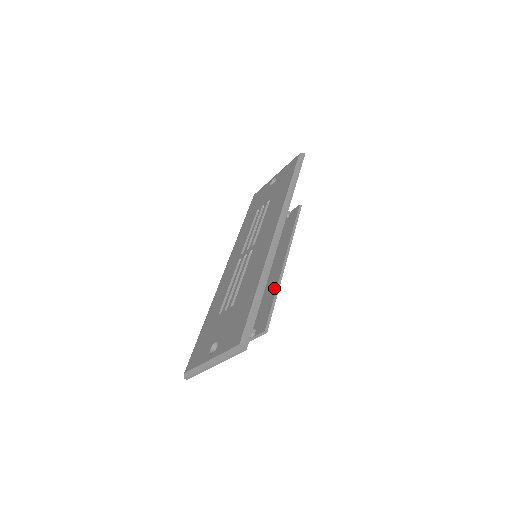
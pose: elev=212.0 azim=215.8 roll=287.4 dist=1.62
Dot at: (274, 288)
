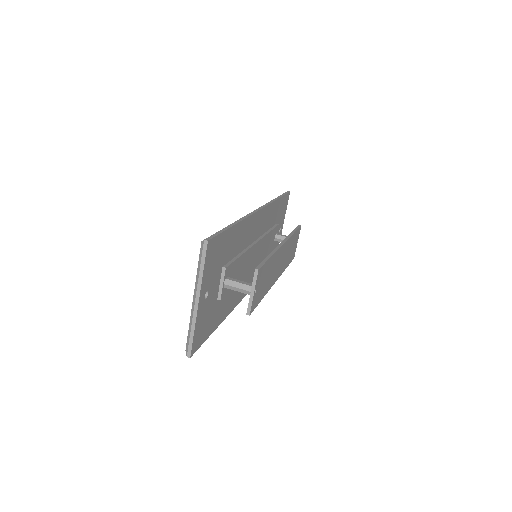
Dot at: occluded
